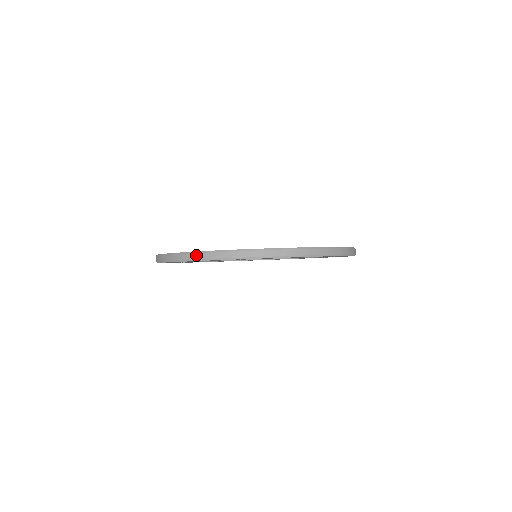
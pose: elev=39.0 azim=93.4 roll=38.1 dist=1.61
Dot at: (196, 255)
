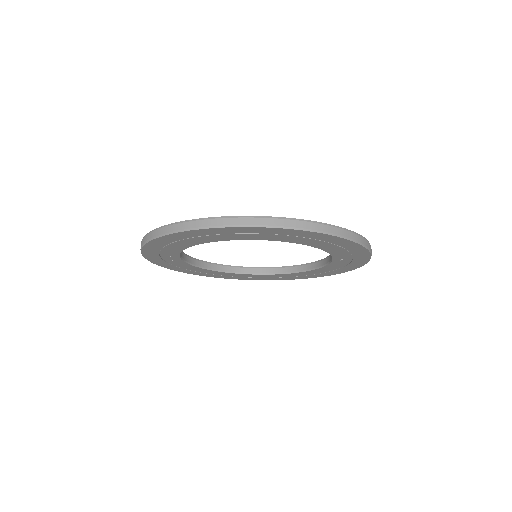
Dot at: (180, 225)
